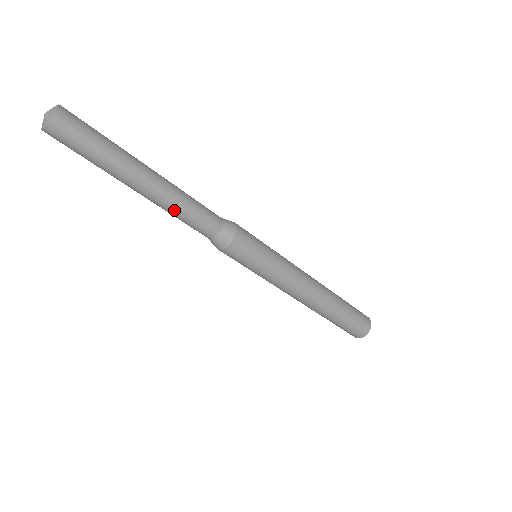
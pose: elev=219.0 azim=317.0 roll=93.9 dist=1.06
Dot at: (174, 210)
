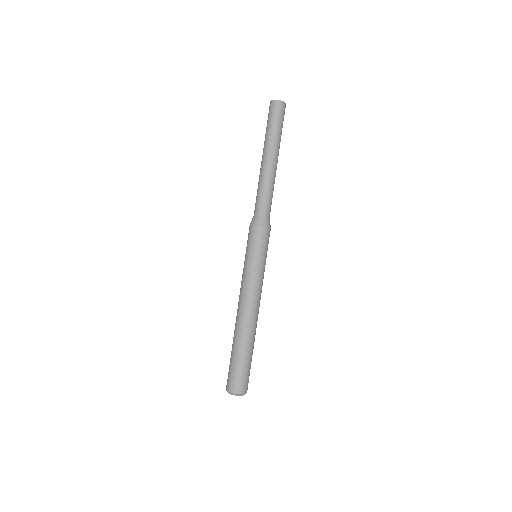
Dot at: (271, 183)
